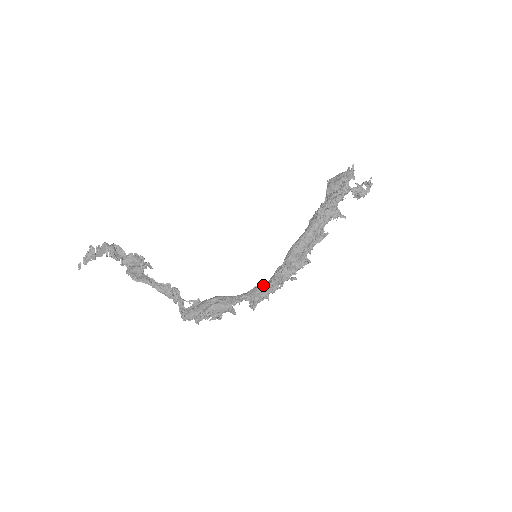
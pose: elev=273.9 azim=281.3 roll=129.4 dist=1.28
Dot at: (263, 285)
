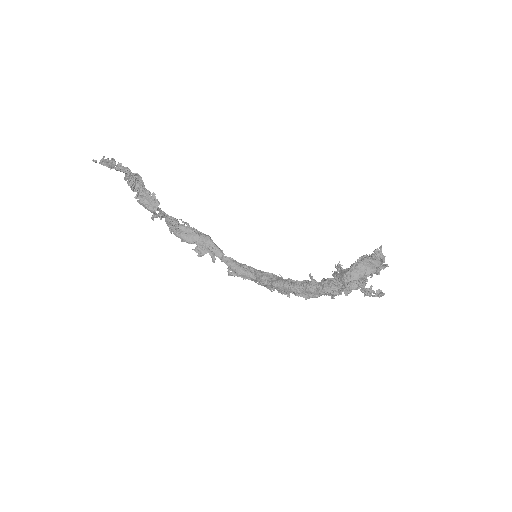
Dot at: (246, 273)
